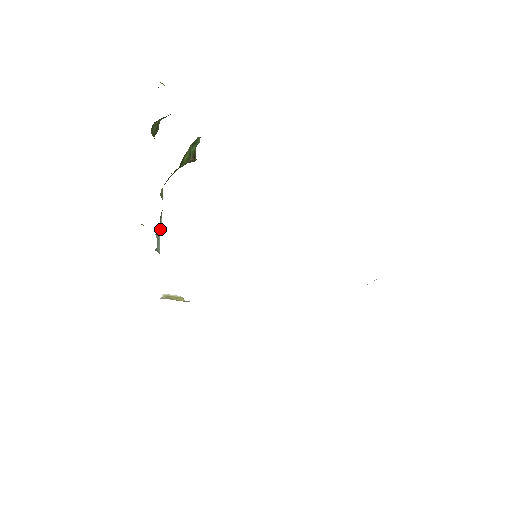
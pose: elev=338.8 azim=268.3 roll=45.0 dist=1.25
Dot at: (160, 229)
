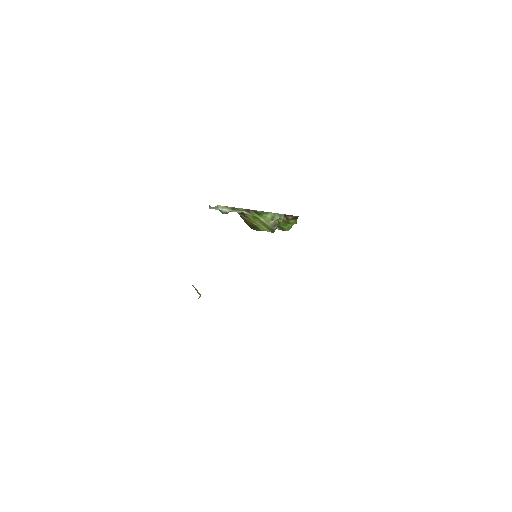
Dot at: (222, 210)
